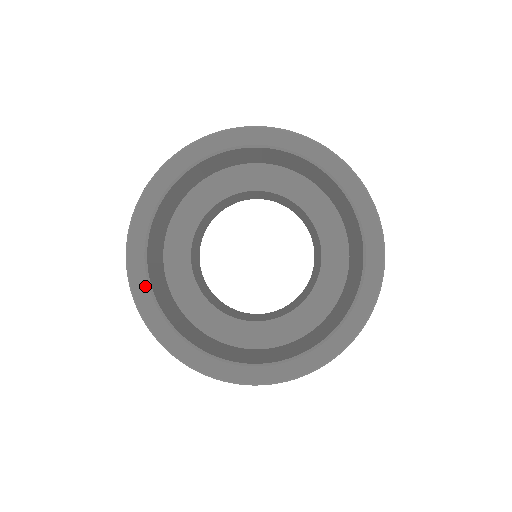
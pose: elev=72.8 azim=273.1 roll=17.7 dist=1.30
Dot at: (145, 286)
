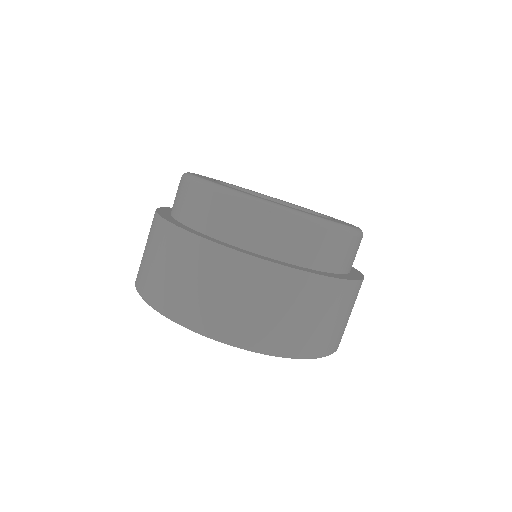
Dot at: occluded
